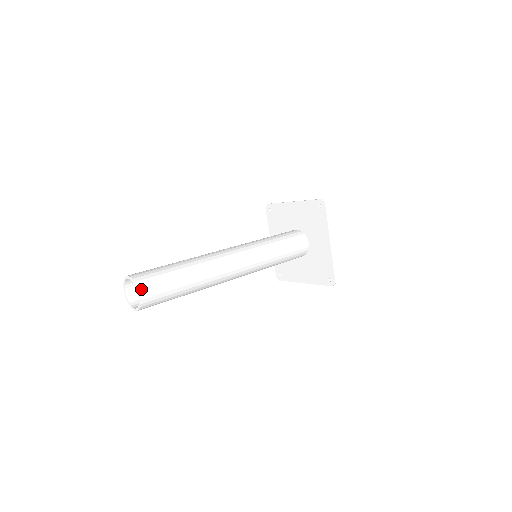
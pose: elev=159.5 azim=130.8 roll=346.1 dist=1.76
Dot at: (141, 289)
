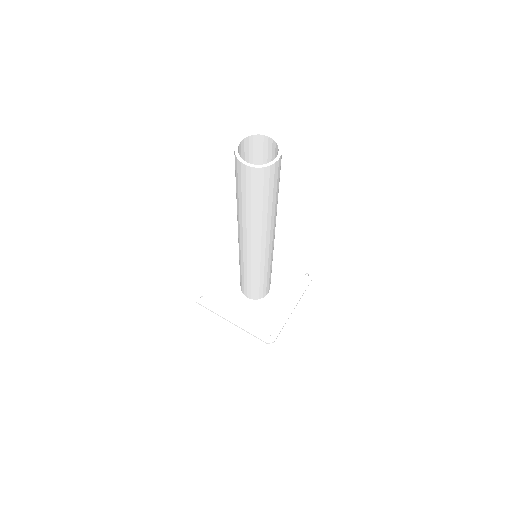
Dot at: (264, 136)
